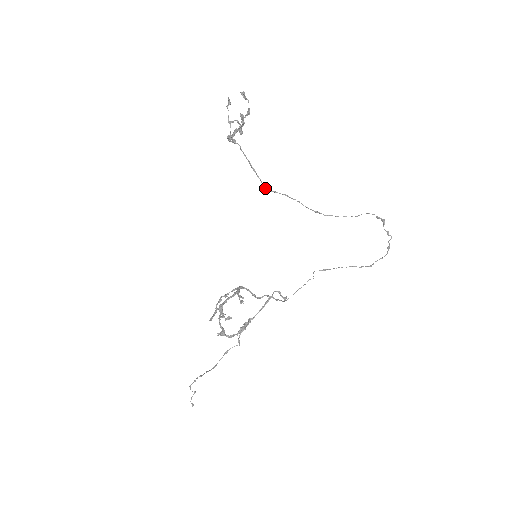
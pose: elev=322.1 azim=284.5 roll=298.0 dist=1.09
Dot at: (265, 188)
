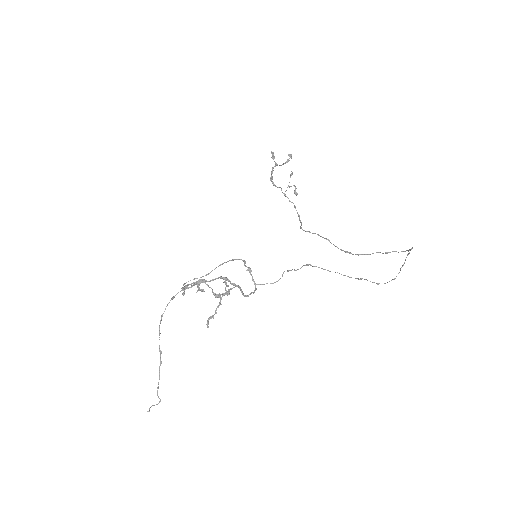
Dot at: occluded
